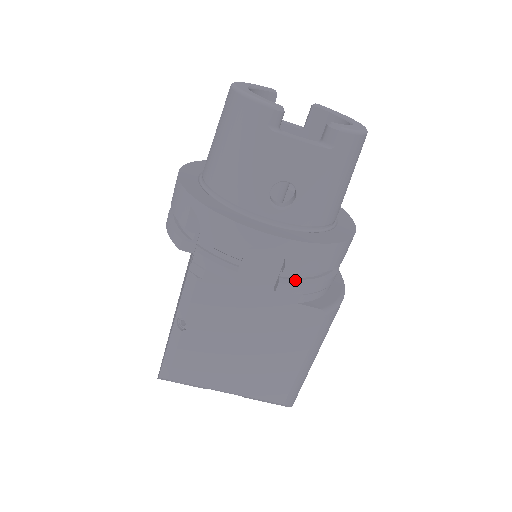
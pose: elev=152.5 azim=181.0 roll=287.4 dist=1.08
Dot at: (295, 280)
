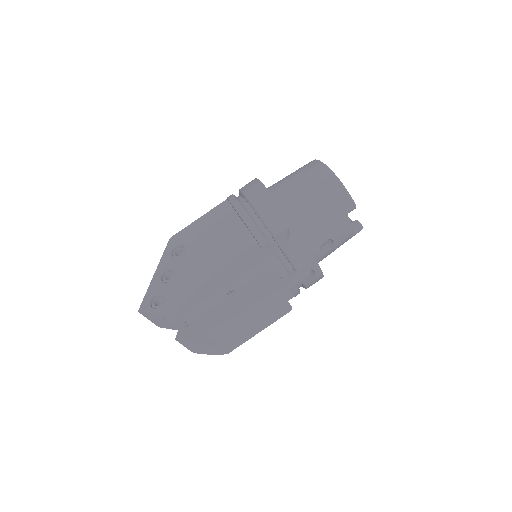
Dot at: occluded
